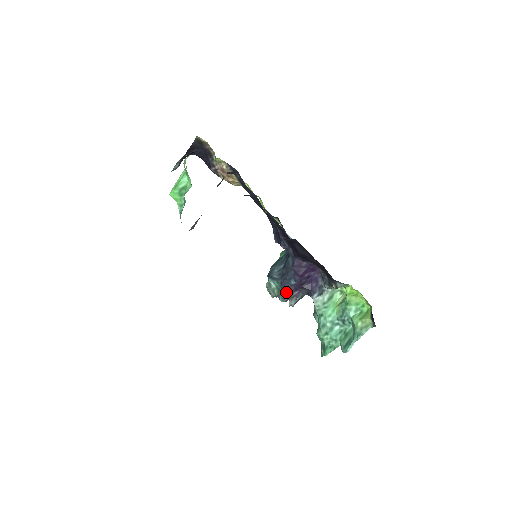
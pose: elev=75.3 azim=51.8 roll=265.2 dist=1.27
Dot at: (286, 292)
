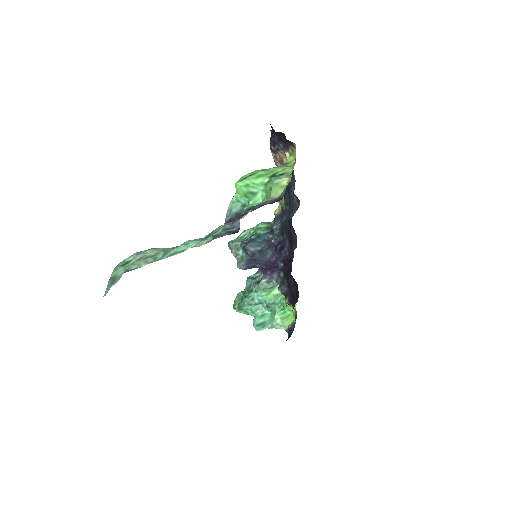
Dot at: (247, 268)
